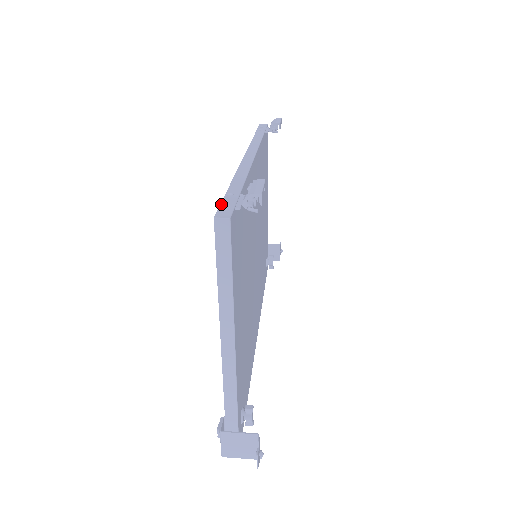
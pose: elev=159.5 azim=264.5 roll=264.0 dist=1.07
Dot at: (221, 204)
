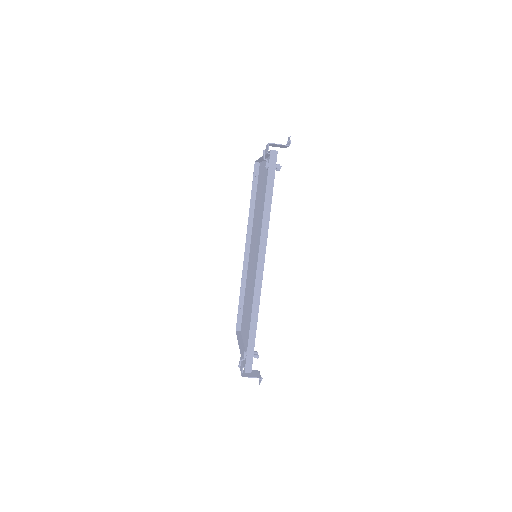
Dot at: (254, 175)
